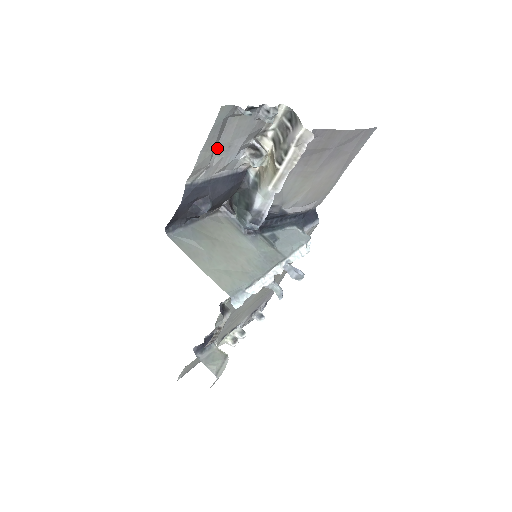
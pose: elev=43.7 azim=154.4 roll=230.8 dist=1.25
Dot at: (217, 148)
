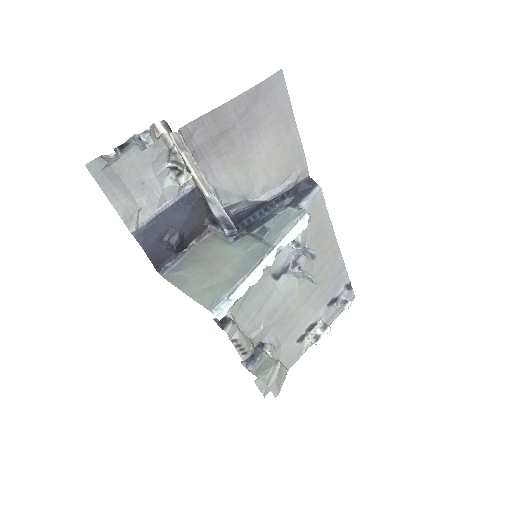
Dot at: (132, 191)
